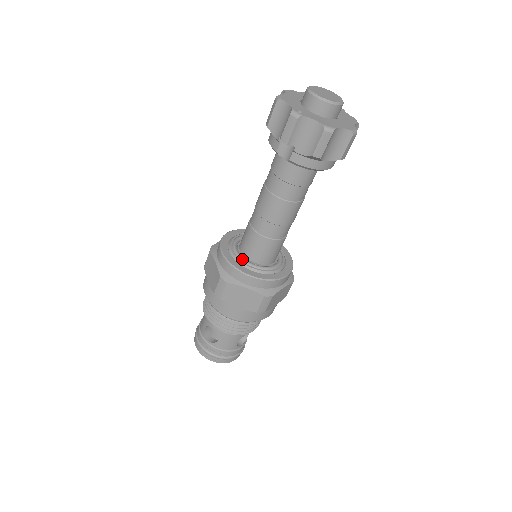
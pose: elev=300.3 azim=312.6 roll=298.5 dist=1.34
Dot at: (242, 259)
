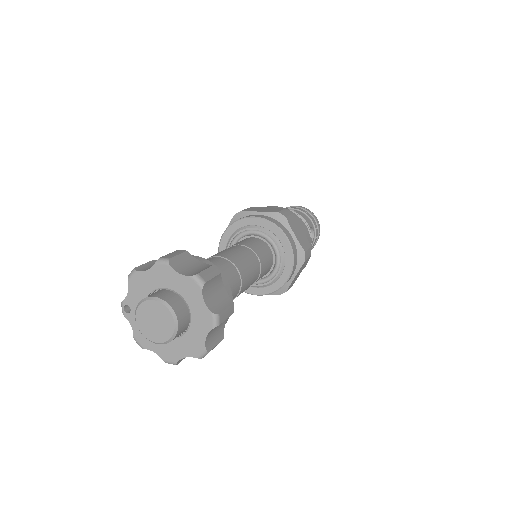
Dot at: occluded
